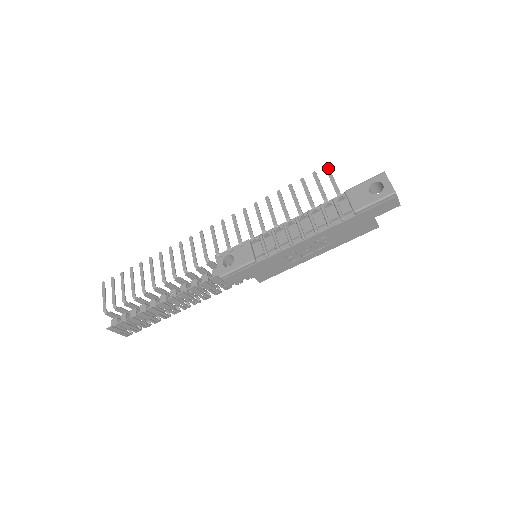
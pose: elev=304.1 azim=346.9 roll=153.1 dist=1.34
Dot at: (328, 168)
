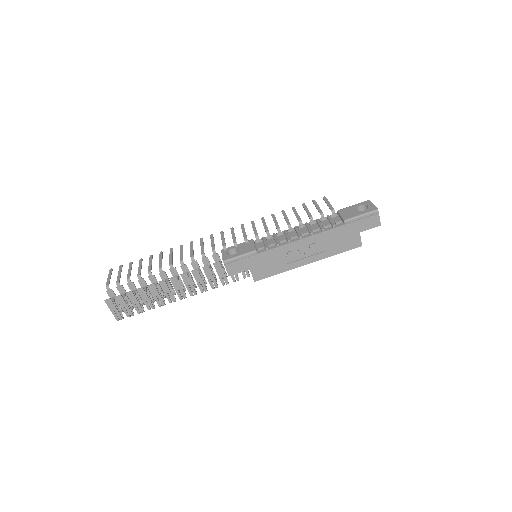
Dot at: (325, 198)
